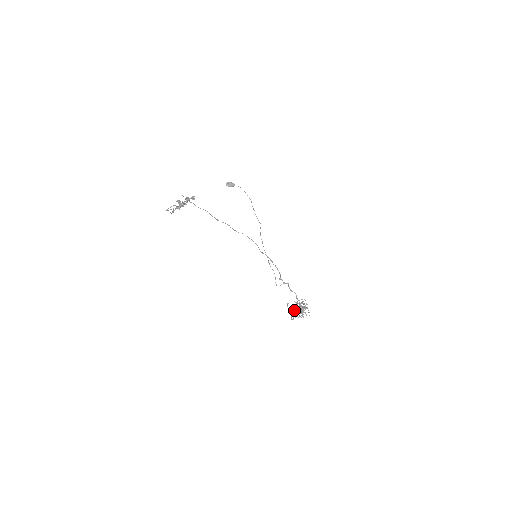
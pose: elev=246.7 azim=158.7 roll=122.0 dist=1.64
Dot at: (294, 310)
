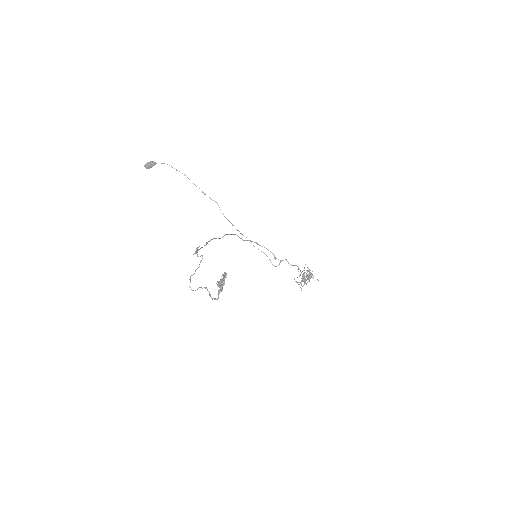
Dot at: occluded
